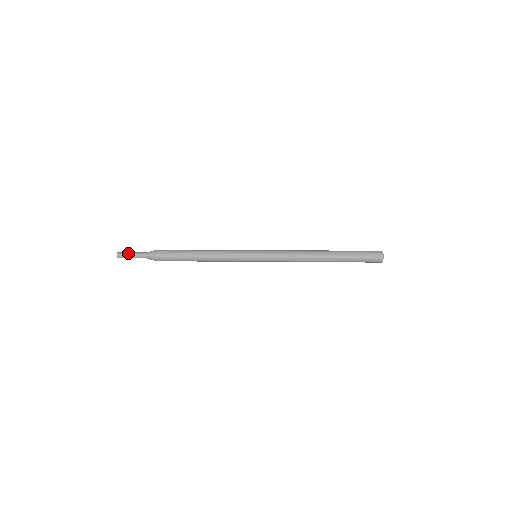
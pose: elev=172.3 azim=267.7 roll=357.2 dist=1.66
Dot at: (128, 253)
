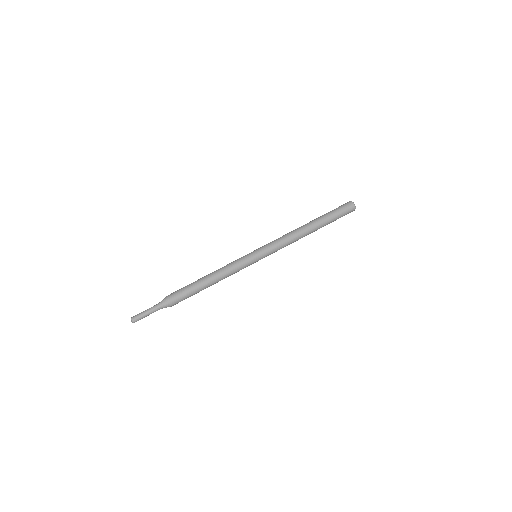
Dot at: (144, 317)
